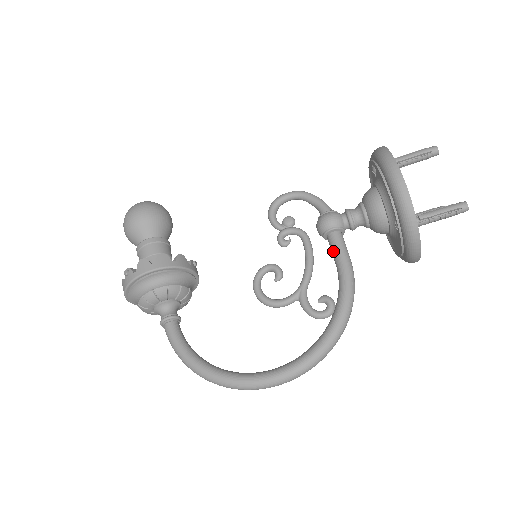
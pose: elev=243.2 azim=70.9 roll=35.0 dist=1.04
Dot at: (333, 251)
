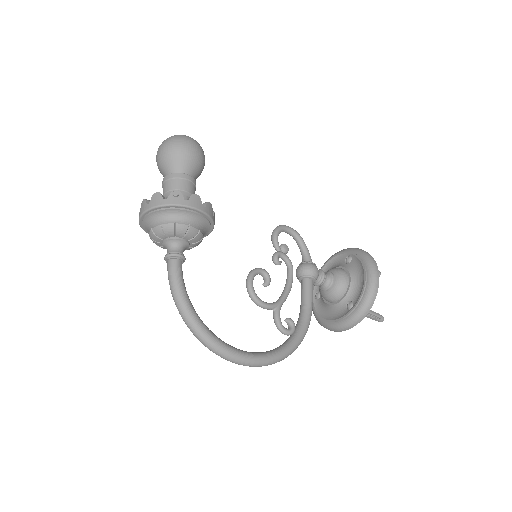
Dot at: (306, 292)
